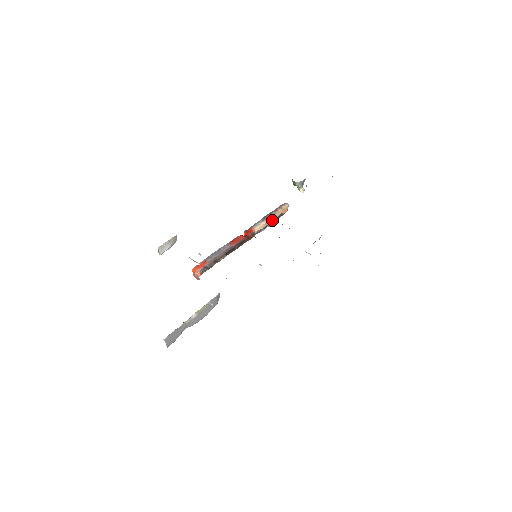
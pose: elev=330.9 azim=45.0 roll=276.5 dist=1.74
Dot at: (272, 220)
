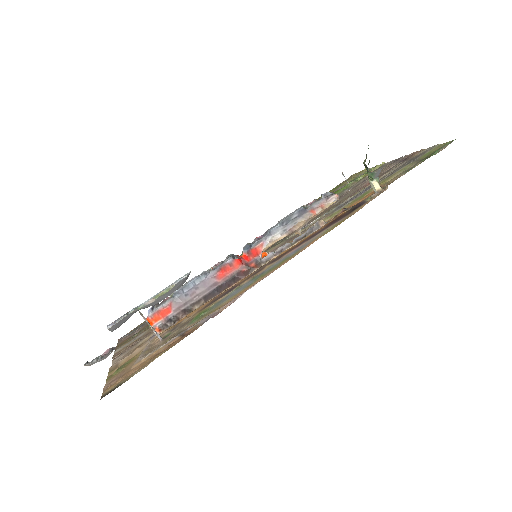
Dot at: (298, 229)
